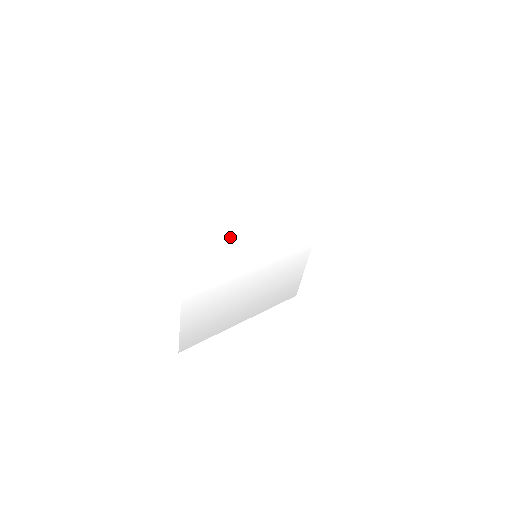
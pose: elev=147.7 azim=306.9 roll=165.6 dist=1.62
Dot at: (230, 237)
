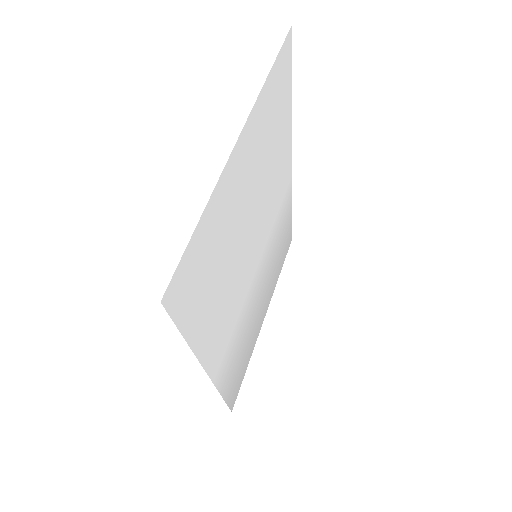
Dot at: (228, 275)
